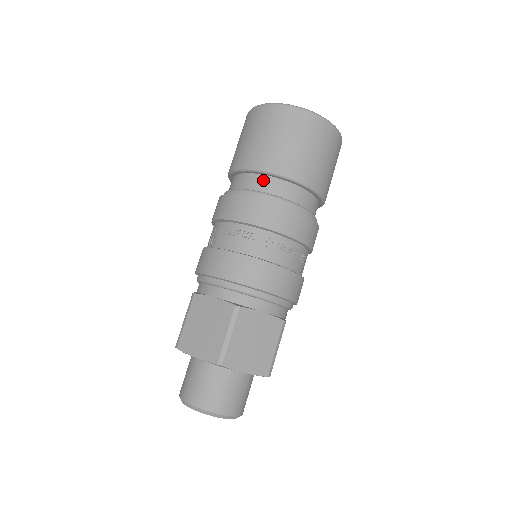
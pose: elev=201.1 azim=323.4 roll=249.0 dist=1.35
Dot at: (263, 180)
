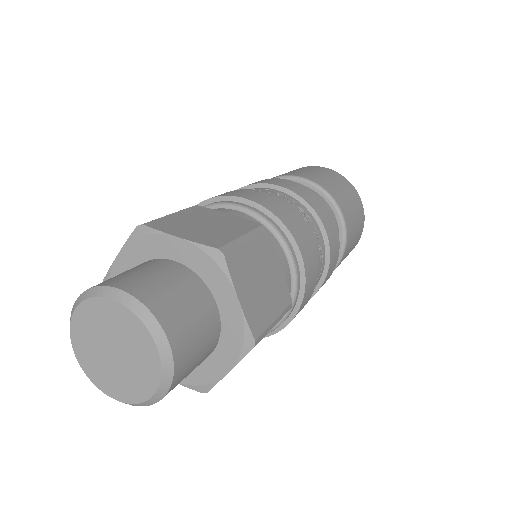
Dot at: occluded
